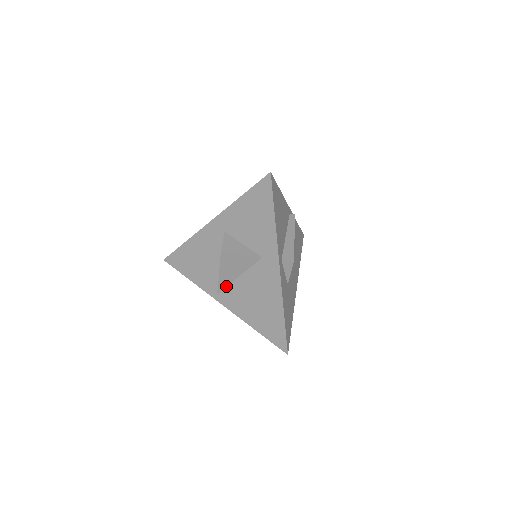
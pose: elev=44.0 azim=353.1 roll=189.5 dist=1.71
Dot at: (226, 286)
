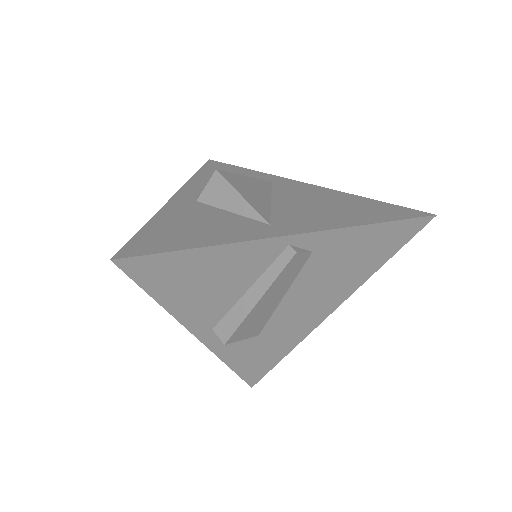
Dot at: occluded
